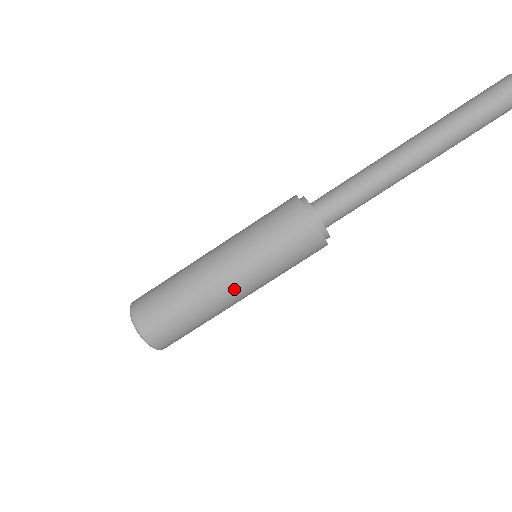
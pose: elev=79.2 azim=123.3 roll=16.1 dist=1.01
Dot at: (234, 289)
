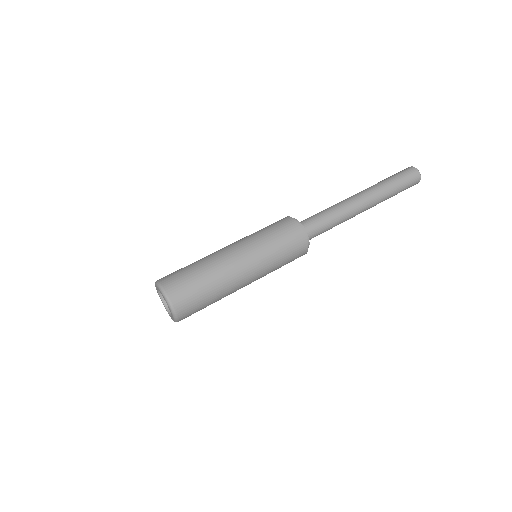
Dot at: (245, 272)
